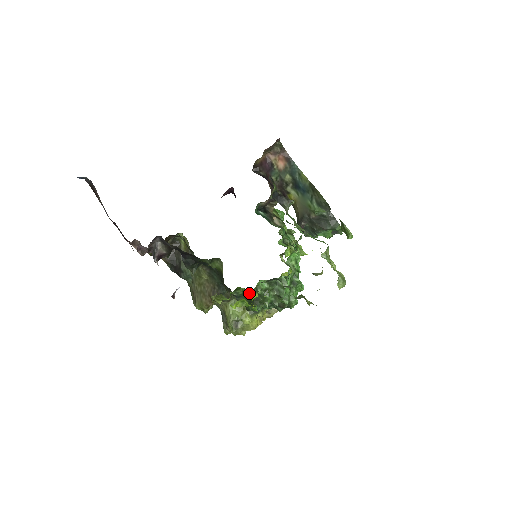
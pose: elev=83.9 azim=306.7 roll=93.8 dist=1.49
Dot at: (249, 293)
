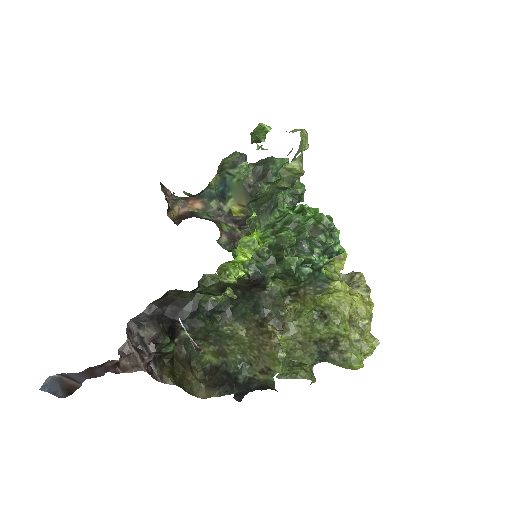
Dot at: (257, 249)
